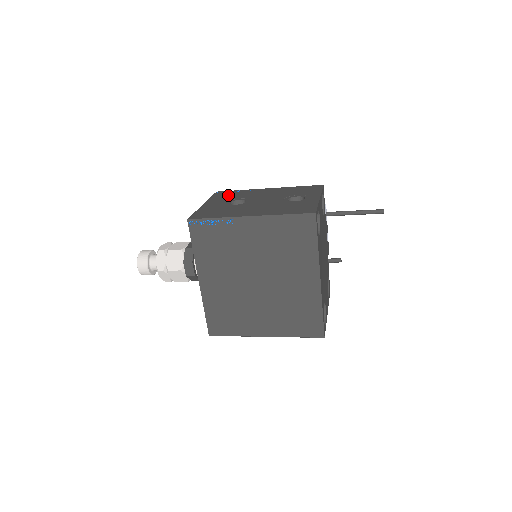
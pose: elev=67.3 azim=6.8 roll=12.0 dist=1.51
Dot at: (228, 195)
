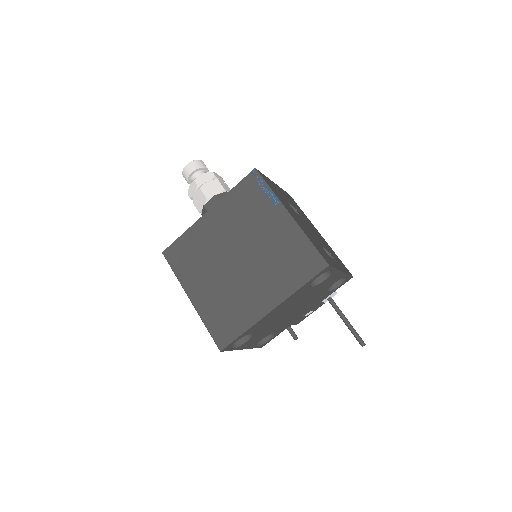
Dot at: occluded
